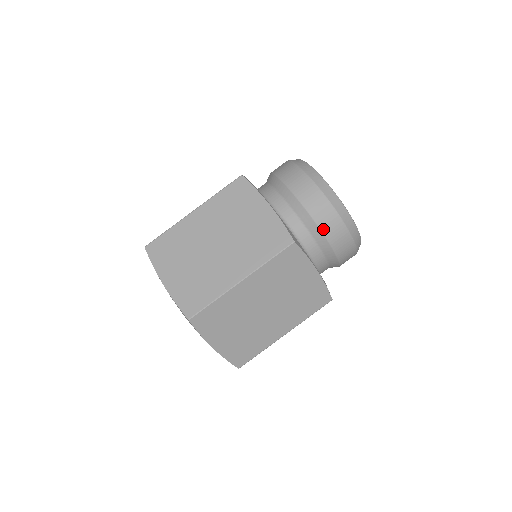
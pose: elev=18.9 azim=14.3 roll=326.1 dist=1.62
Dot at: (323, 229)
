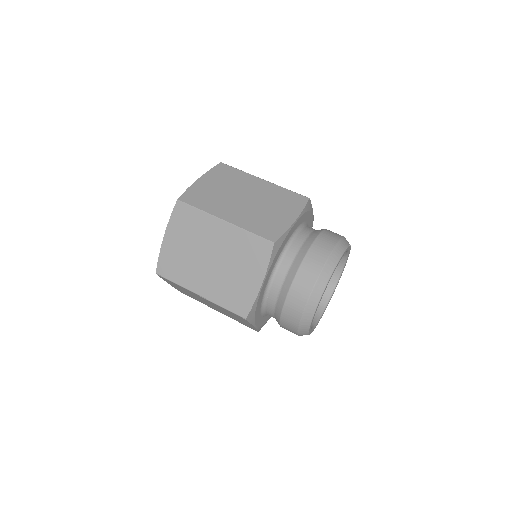
Dot at: (282, 321)
